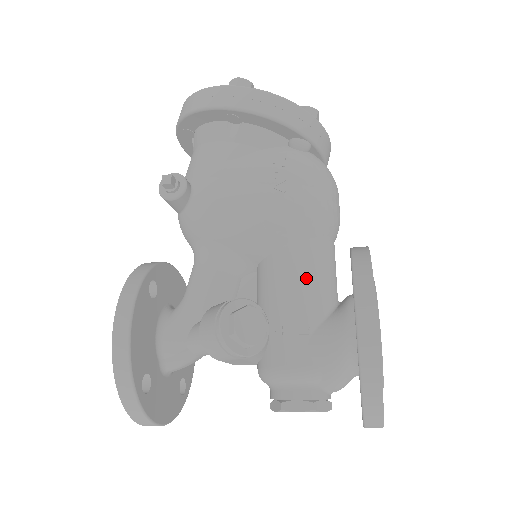
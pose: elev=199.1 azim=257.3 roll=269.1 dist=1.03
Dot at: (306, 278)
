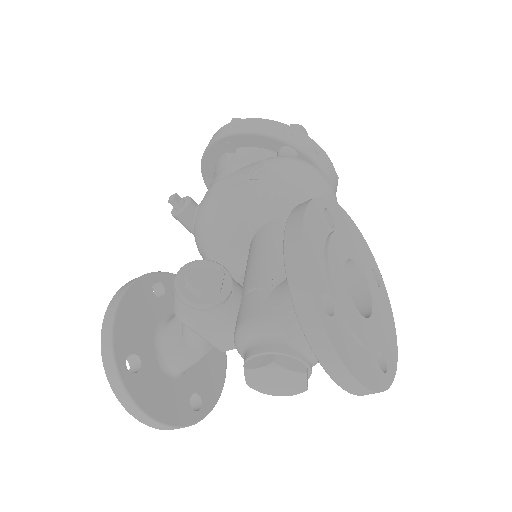
Dot at: (277, 243)
